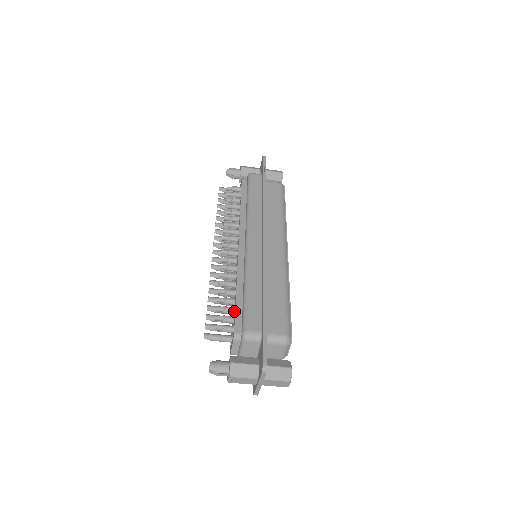
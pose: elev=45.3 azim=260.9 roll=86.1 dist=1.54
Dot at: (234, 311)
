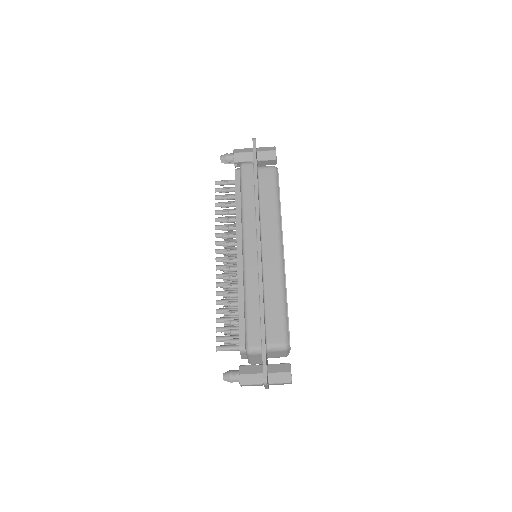
Dot at: (238, 324)
